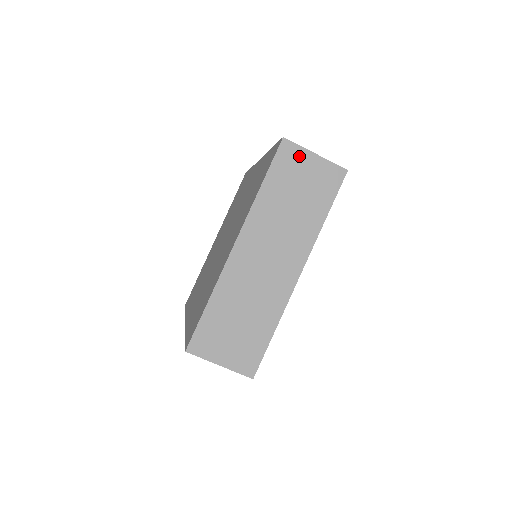
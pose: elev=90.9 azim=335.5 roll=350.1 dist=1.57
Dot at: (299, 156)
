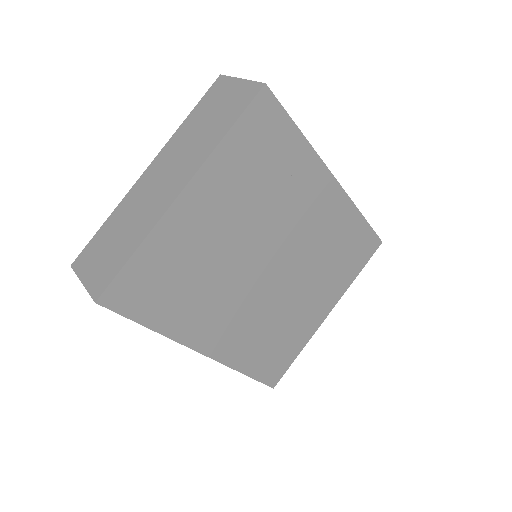
Dot at: (226, 85)
